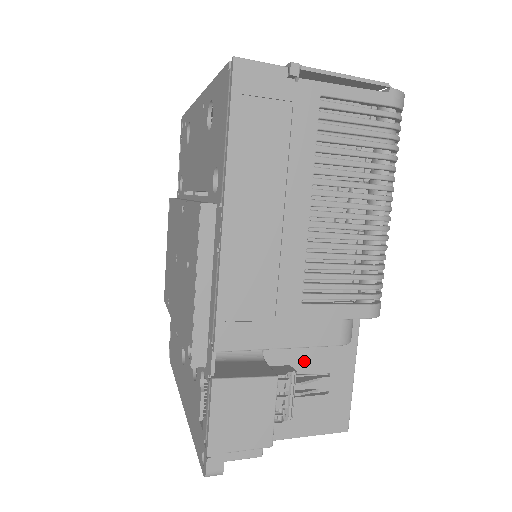
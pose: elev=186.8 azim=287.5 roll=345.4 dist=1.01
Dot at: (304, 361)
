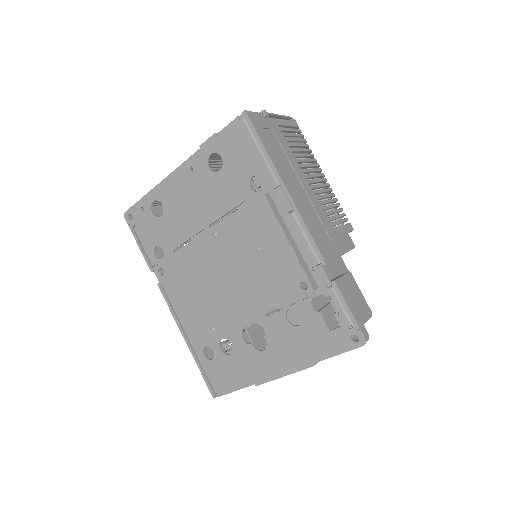
Dot at: occluded
